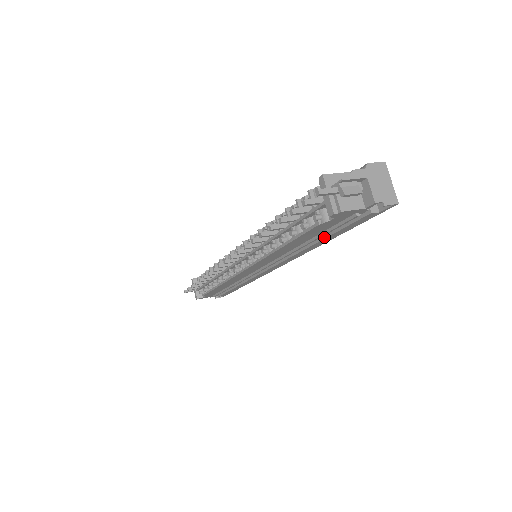
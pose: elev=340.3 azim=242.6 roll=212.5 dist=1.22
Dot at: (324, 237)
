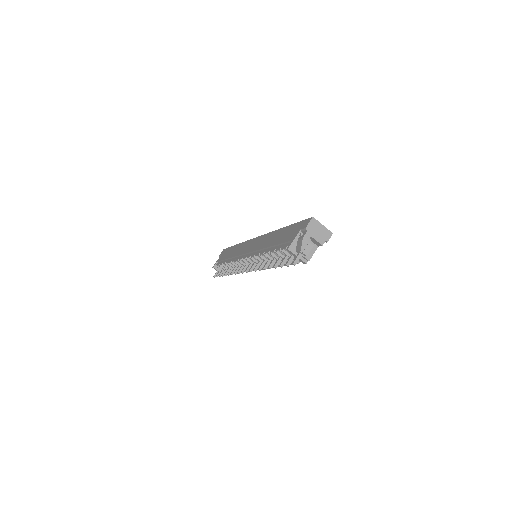
Dot at: occluded
